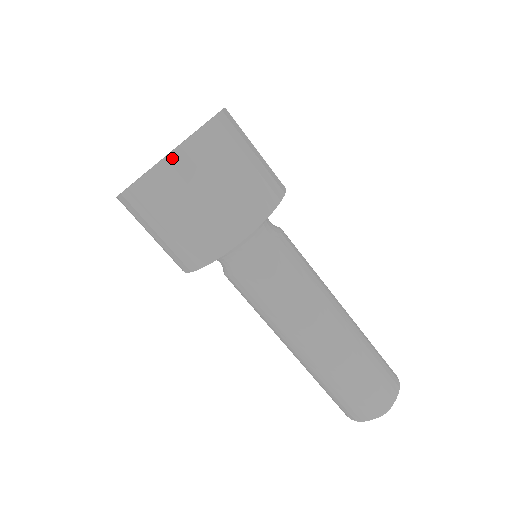
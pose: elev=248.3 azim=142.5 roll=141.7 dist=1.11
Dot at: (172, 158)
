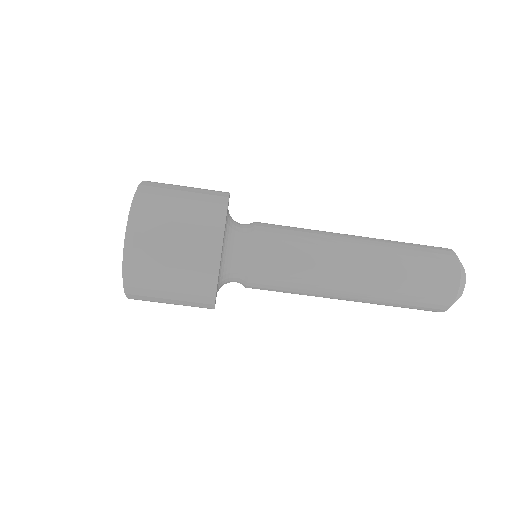
Dot at: (133, 213)
